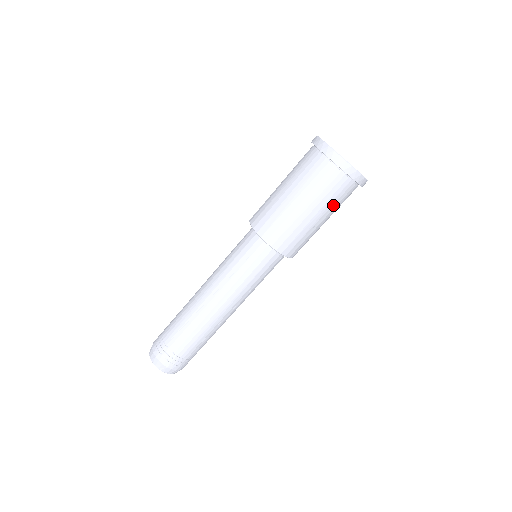
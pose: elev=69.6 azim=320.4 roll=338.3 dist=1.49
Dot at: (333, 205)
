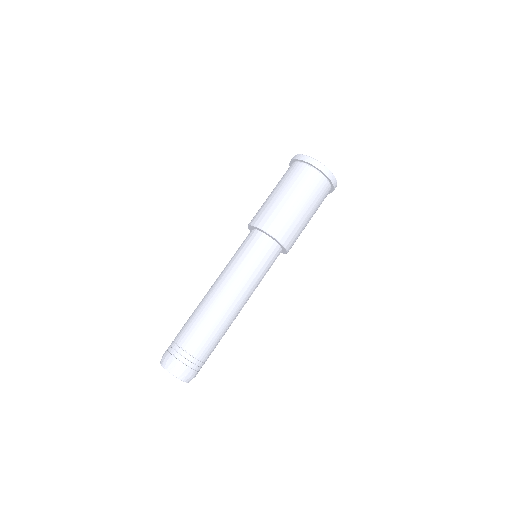
Dot at: (318, 206)
